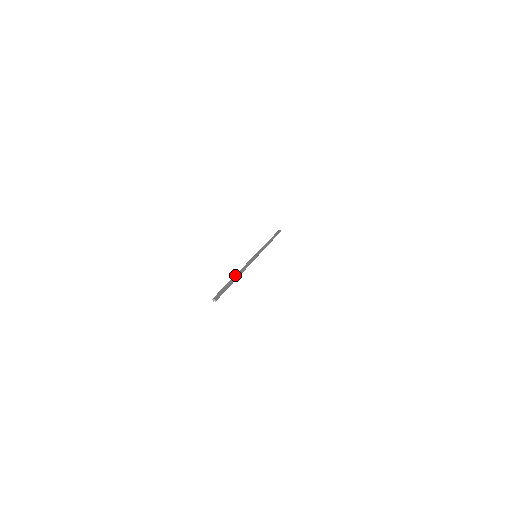
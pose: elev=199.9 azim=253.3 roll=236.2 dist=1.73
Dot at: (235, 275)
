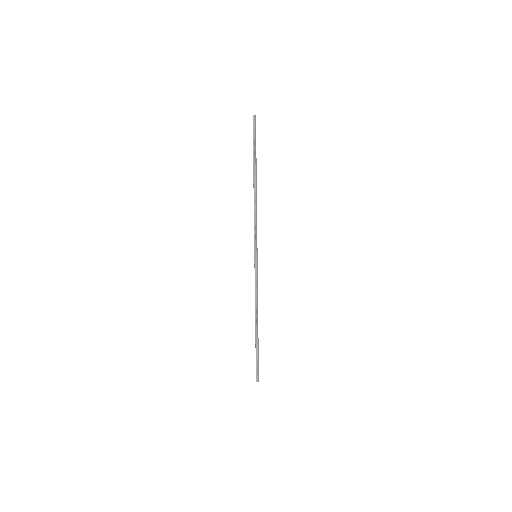
Dot at: (255, 327)
